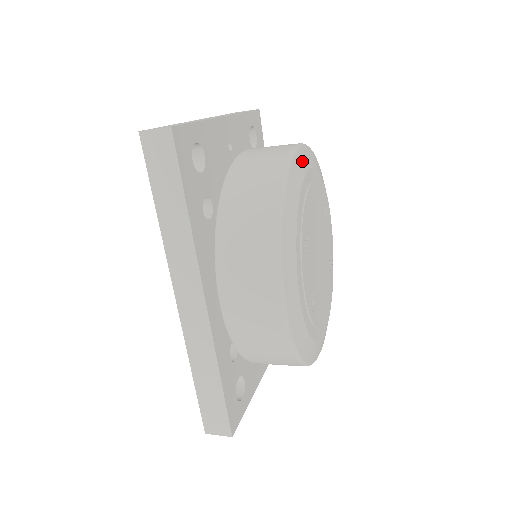
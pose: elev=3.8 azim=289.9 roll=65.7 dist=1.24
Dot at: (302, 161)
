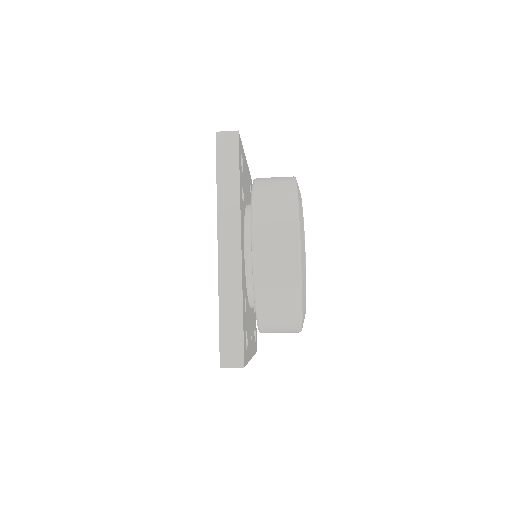
Dot at: occluded
